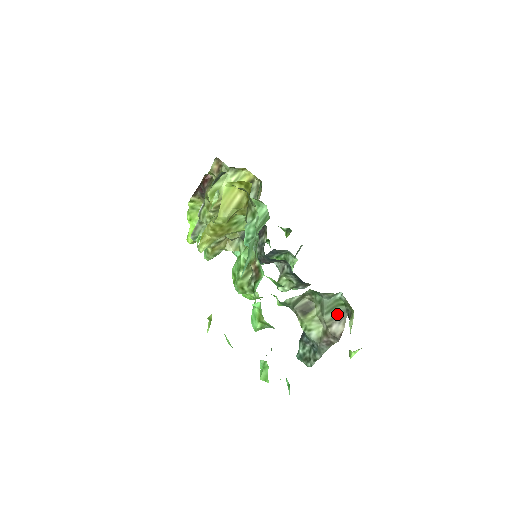
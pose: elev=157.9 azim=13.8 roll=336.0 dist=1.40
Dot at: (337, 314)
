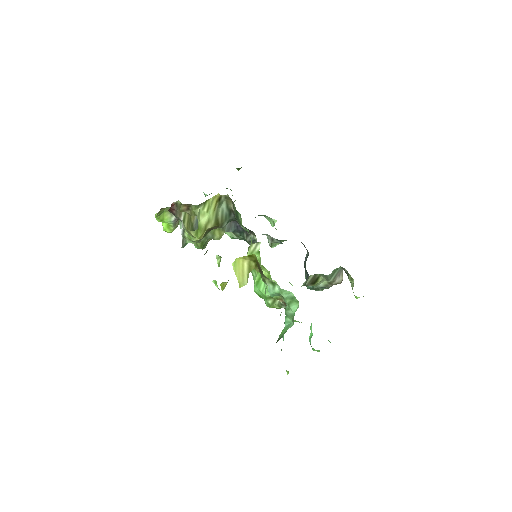
Dot at: (336, 274)
